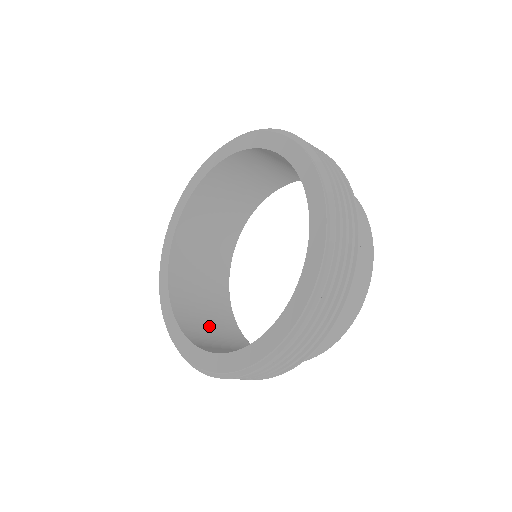
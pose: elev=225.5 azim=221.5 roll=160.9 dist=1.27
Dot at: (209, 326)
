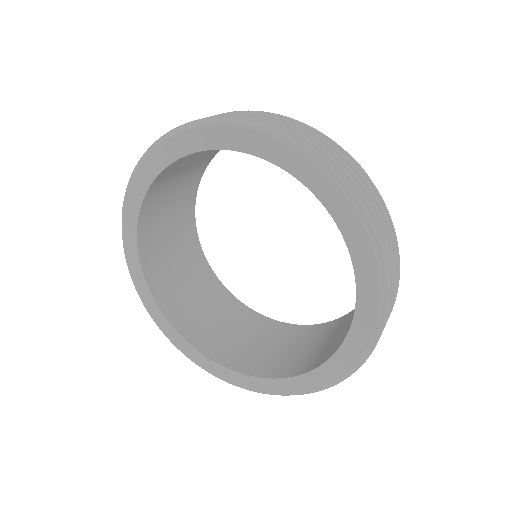
Dot at: (292, 351)
